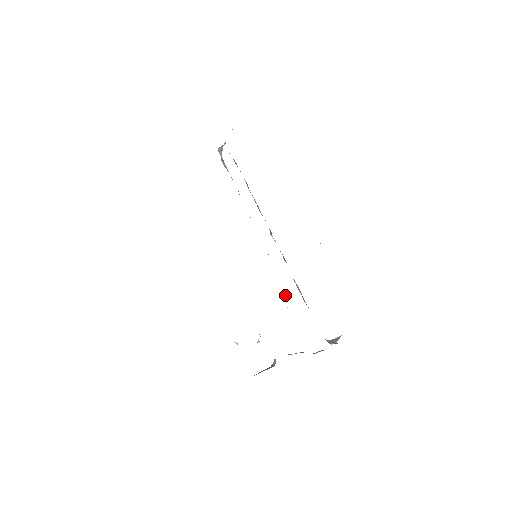
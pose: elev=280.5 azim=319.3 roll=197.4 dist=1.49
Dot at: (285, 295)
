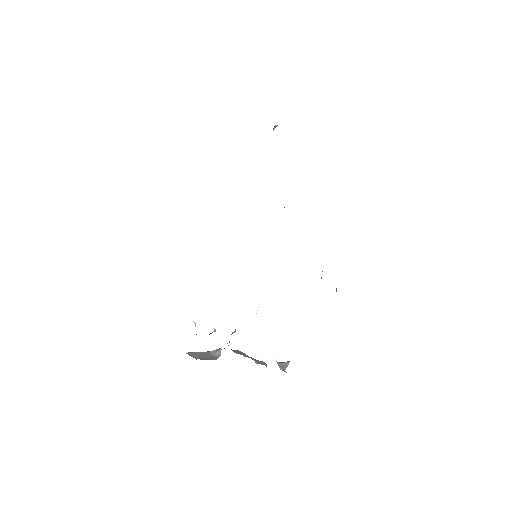
Dot at: occluded
